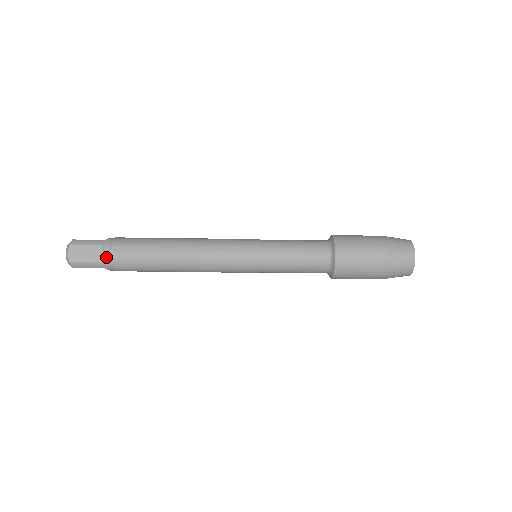
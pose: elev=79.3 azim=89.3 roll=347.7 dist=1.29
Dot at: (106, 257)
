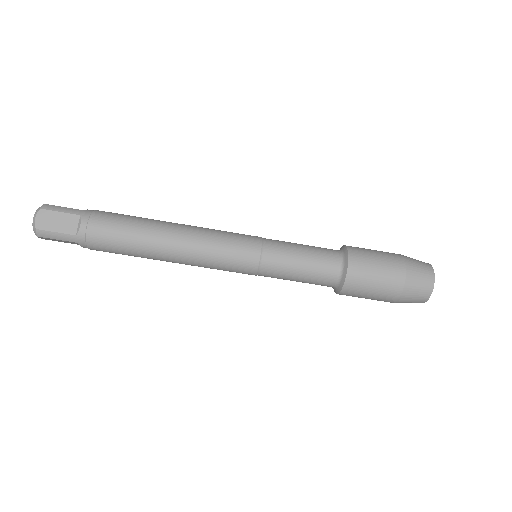
Dot at: (81, 229)
